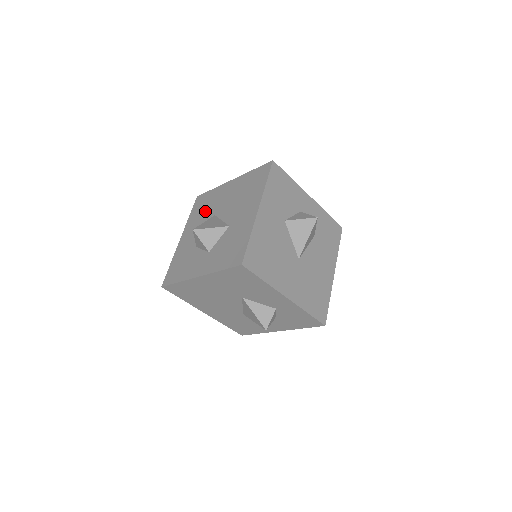
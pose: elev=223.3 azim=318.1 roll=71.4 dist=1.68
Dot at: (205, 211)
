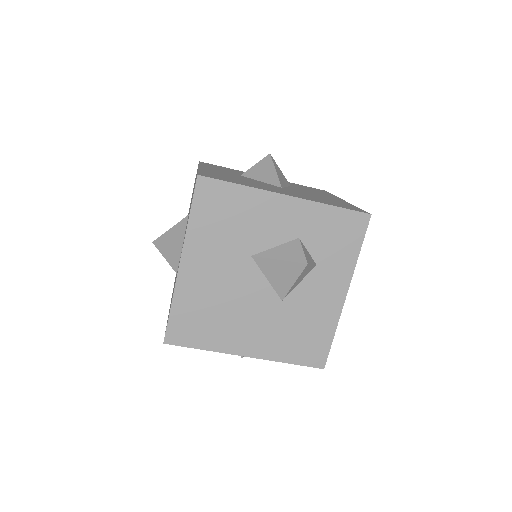
Dot at: occluded
